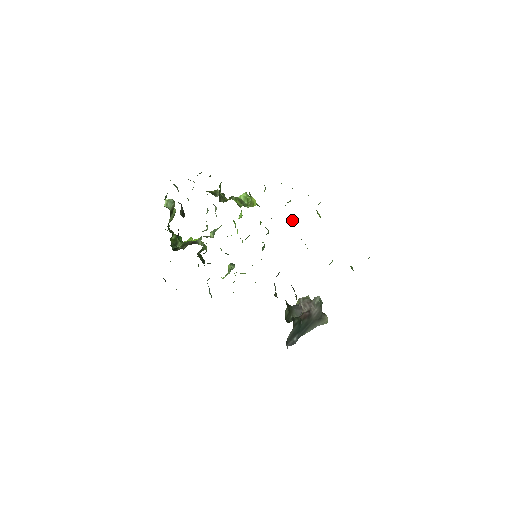
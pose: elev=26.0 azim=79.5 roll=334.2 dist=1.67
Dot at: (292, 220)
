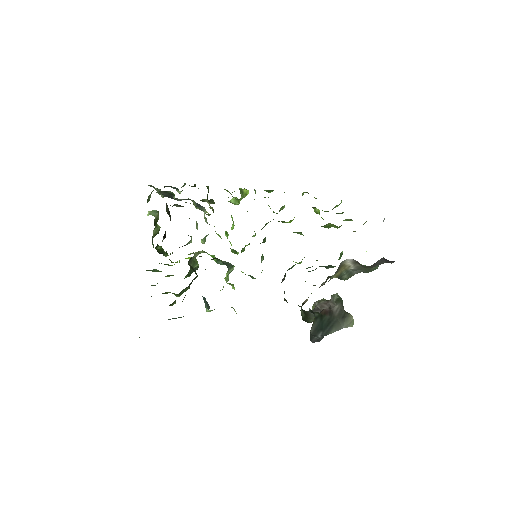
Dot at: (289, 221)
